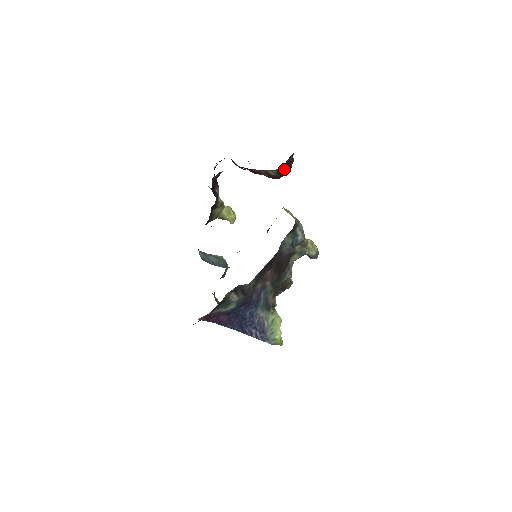
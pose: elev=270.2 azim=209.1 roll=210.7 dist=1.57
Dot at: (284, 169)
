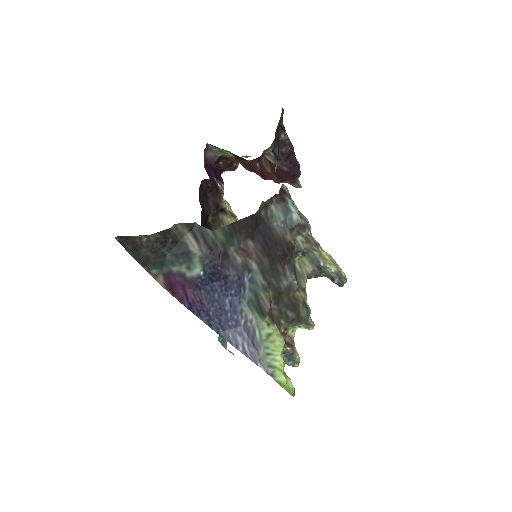
Dot at: (281, 152)
